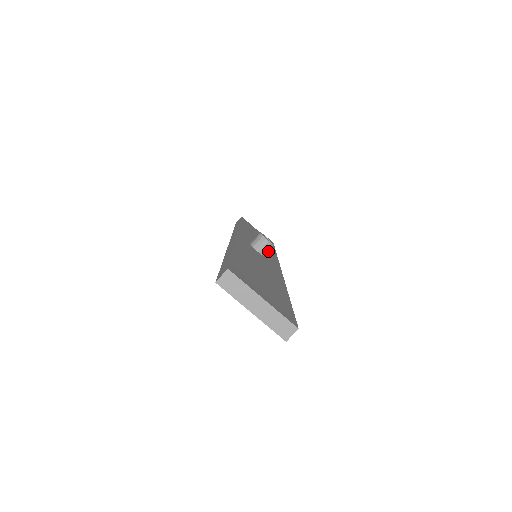
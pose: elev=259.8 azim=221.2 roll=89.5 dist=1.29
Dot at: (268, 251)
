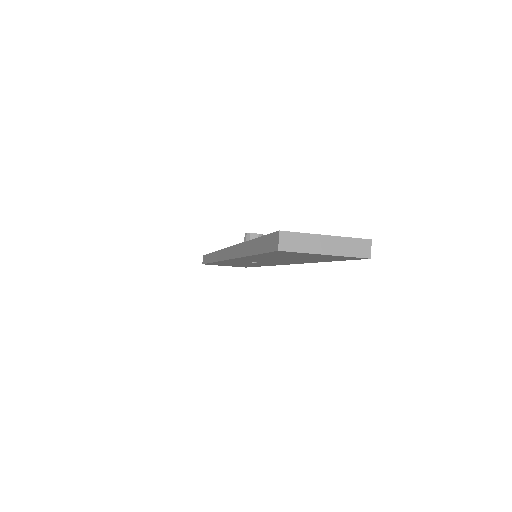
Dot at: occluded
